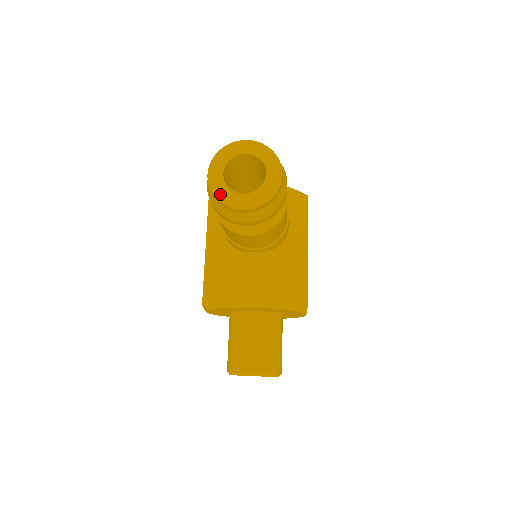
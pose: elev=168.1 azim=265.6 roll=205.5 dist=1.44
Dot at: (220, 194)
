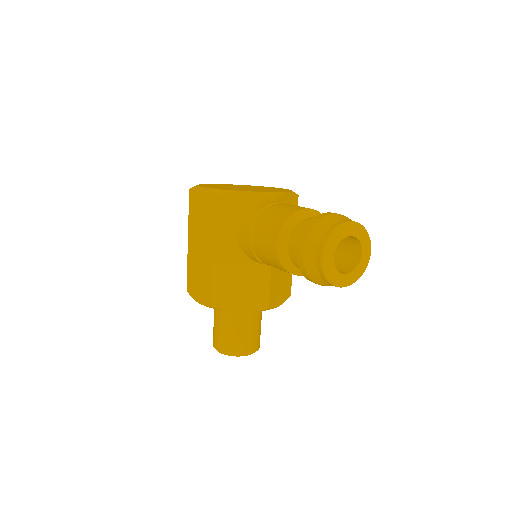
Dot at: (331, 276)
